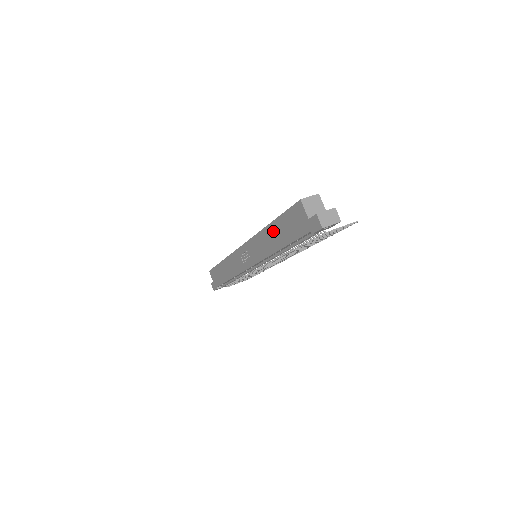
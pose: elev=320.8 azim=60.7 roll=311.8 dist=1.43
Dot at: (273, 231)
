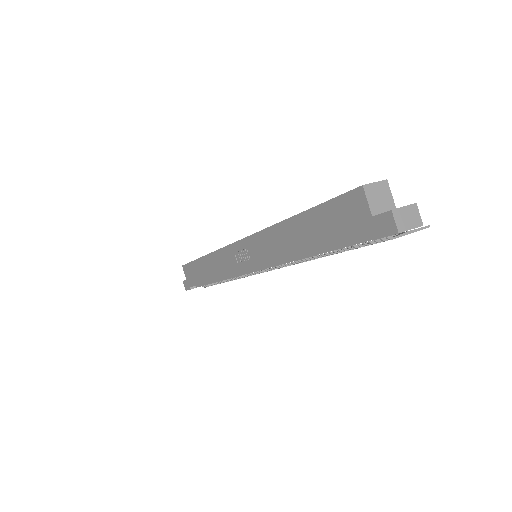
Dot at: (298, 227)
